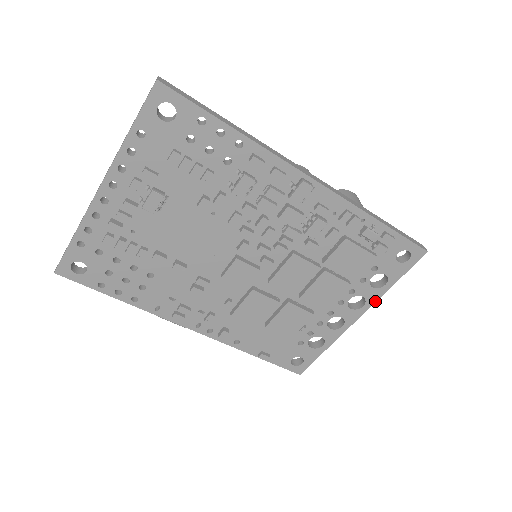
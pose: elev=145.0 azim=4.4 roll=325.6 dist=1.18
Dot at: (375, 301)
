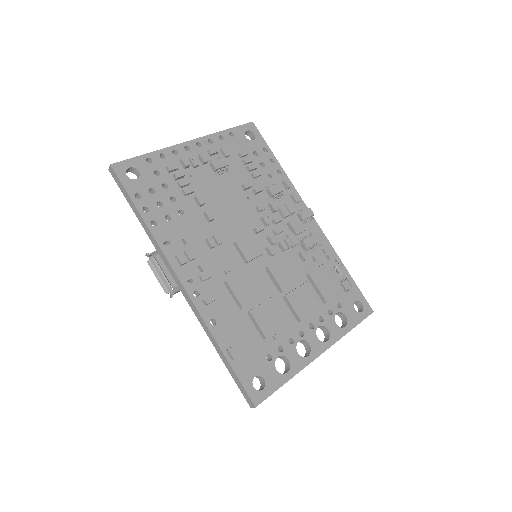
Dot at: (337, 340)
